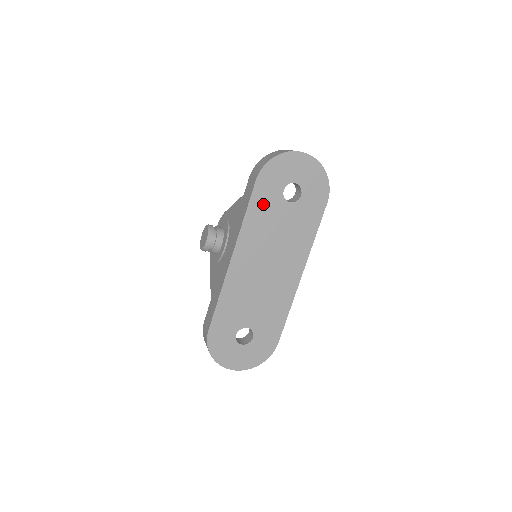
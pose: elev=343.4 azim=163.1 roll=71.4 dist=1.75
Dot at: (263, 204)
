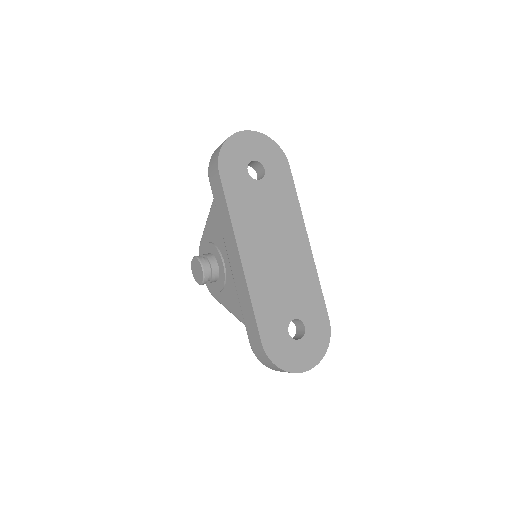
Dot at: (238, 192)
